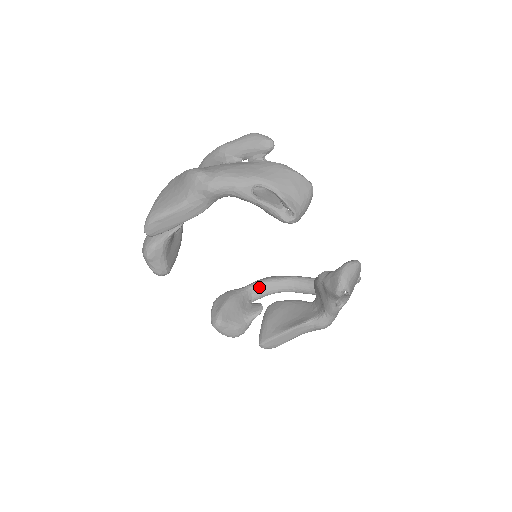
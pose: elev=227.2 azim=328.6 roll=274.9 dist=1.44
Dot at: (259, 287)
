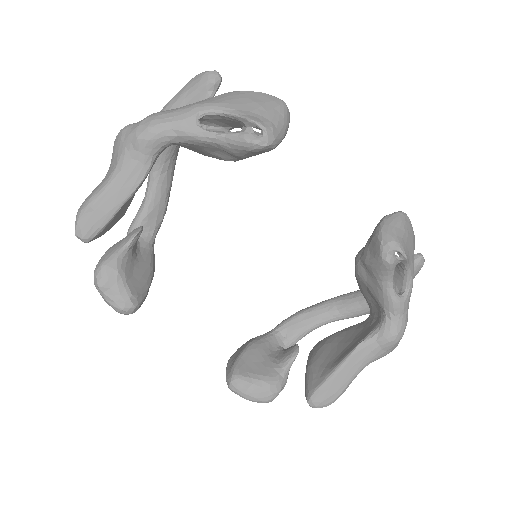
Dot at: (289, 325)
